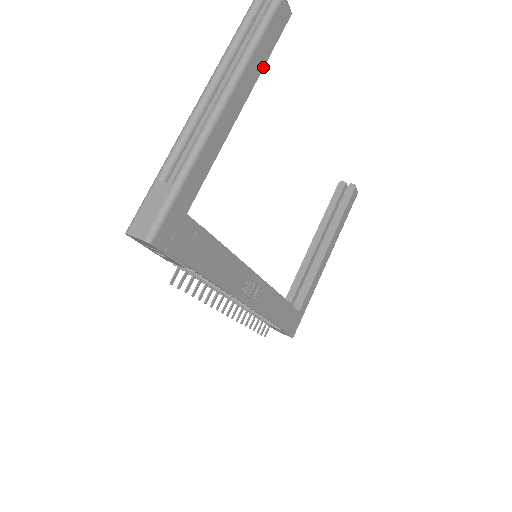
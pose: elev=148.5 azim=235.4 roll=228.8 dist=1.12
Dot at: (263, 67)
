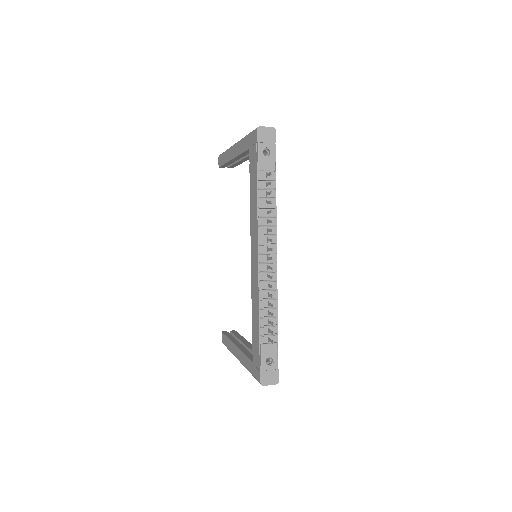
Dot at: (241, 163)
